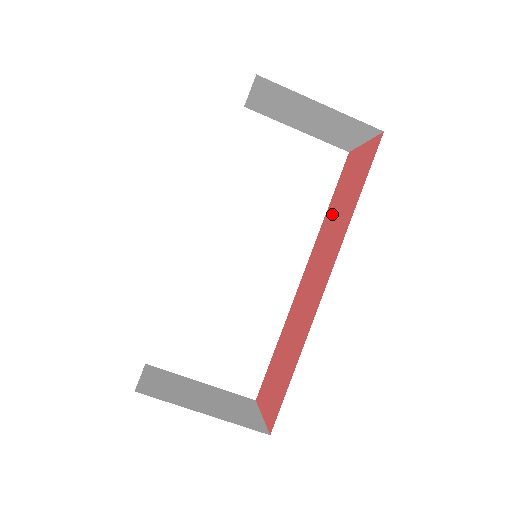
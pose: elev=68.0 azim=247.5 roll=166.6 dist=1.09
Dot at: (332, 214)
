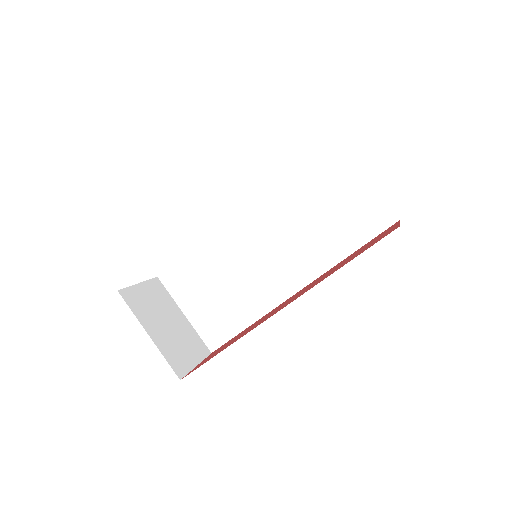
Dot at: (341, 262)
